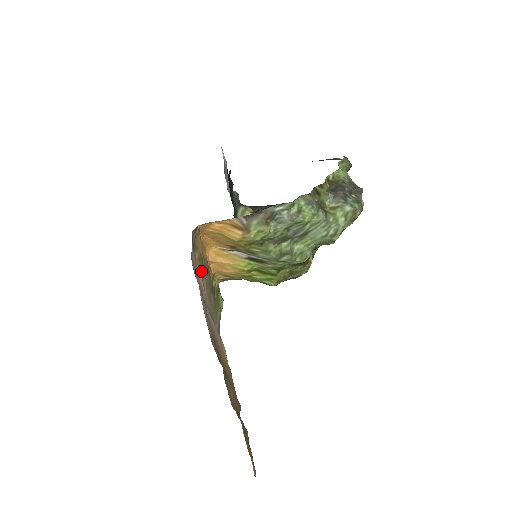
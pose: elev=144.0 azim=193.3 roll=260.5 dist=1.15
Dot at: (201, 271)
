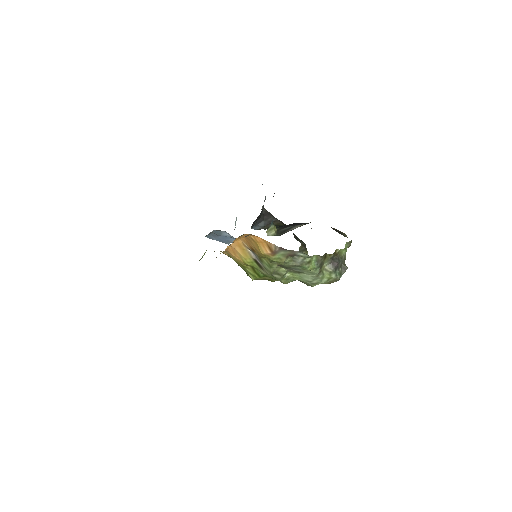
Dot at: occluded
